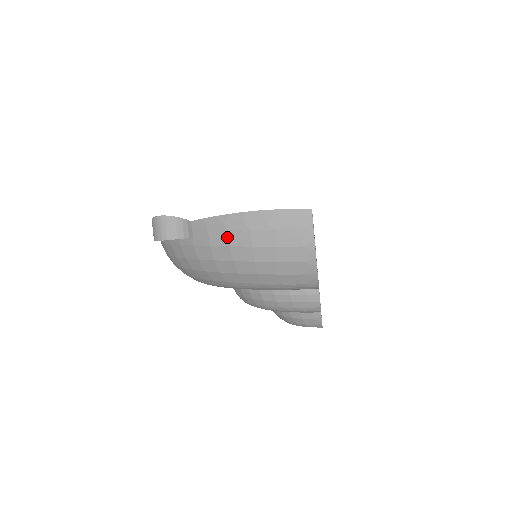
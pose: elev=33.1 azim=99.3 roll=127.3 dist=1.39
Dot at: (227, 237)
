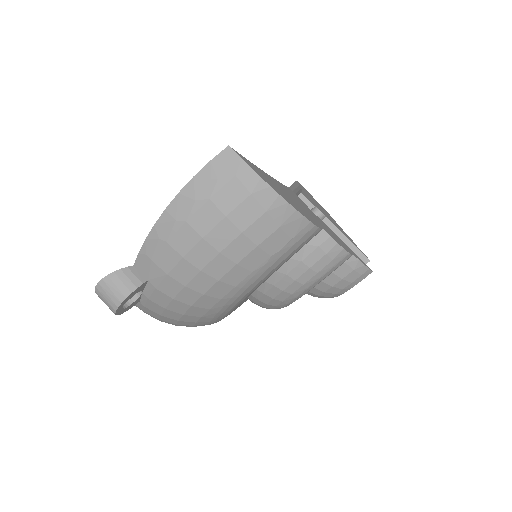
Dot at: (172, 250)
